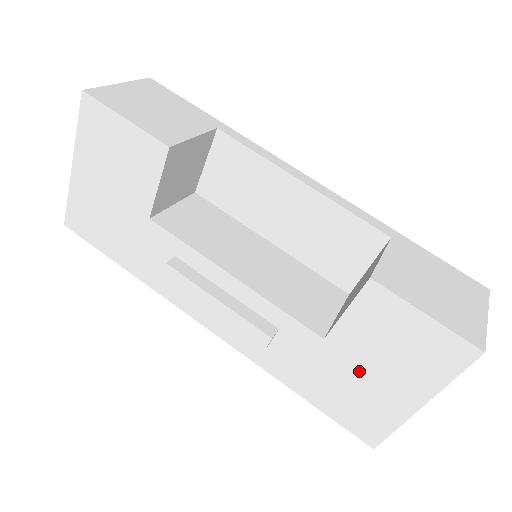
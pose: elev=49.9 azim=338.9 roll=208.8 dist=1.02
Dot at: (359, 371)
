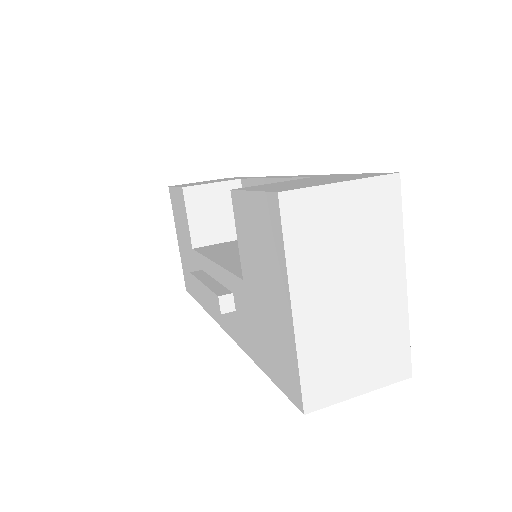
Dot at: (261, 299)
